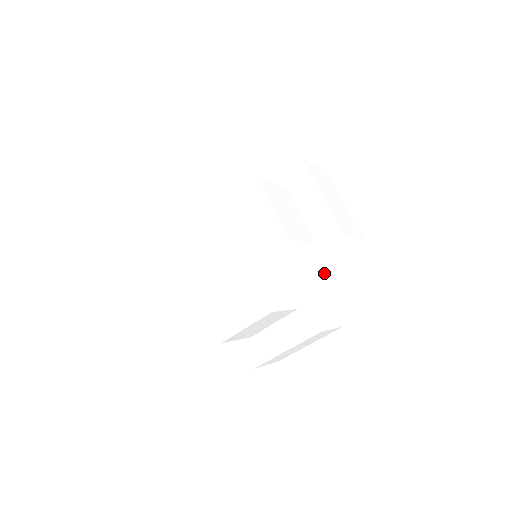
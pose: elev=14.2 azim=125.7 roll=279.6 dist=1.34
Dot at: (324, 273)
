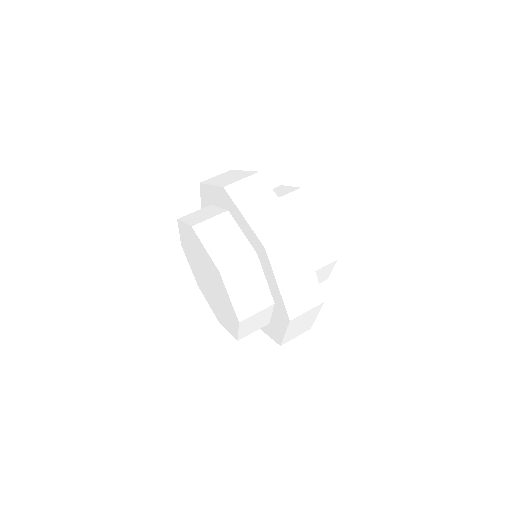
Dot at: (280, 324)
